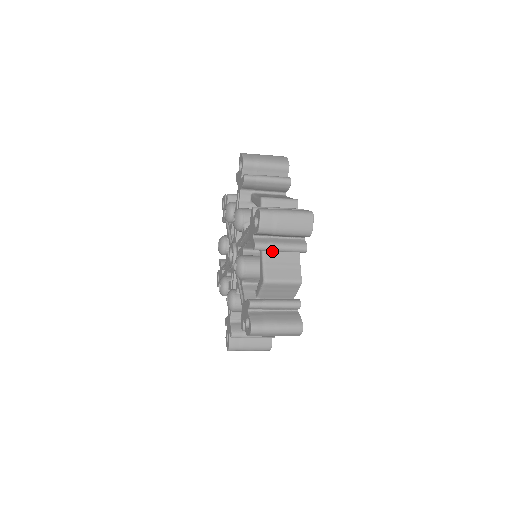
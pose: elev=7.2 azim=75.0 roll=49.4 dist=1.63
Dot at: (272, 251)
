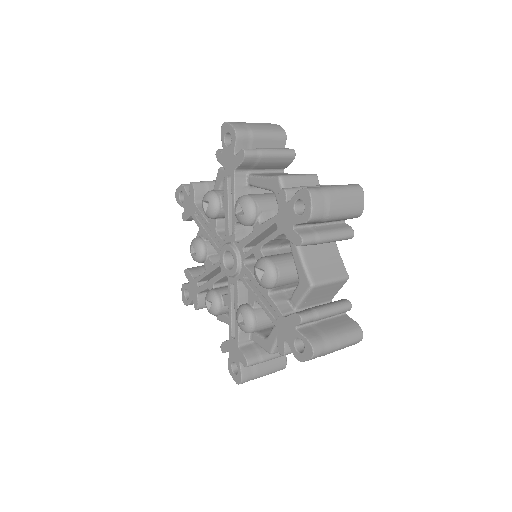
Dot at: occluded
